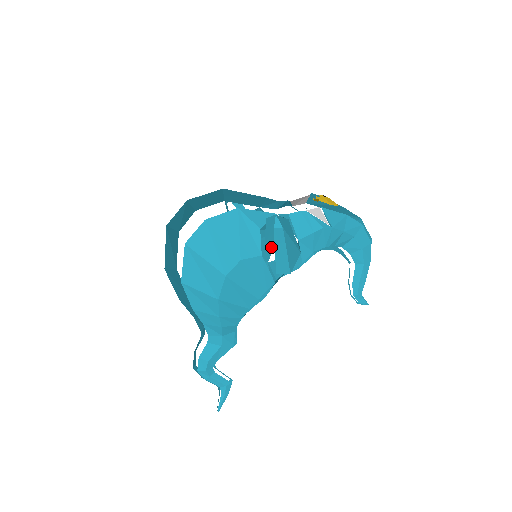
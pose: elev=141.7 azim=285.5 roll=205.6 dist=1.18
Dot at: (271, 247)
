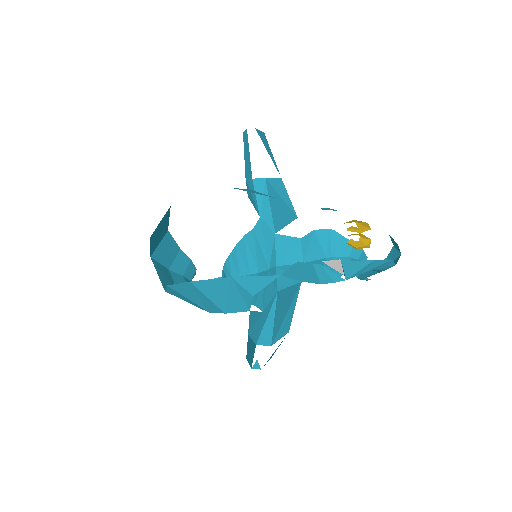
Dot at: (283, 222)
